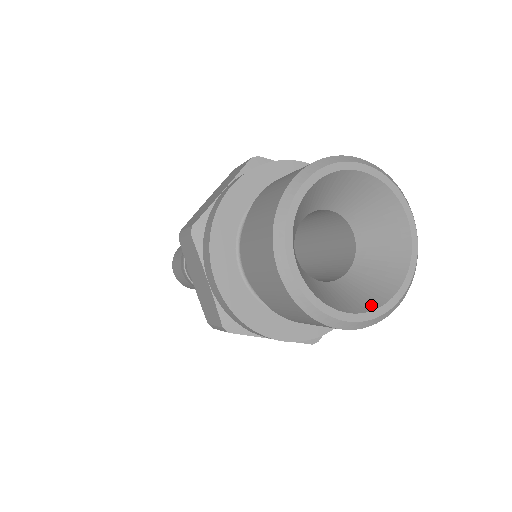
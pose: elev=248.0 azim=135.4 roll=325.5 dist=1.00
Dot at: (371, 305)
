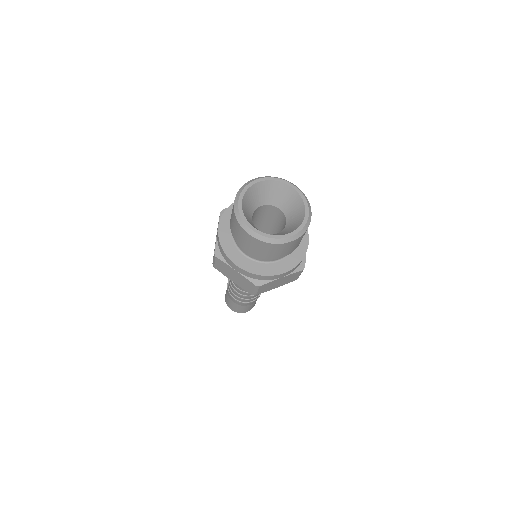
Dot at: (298, 226)
